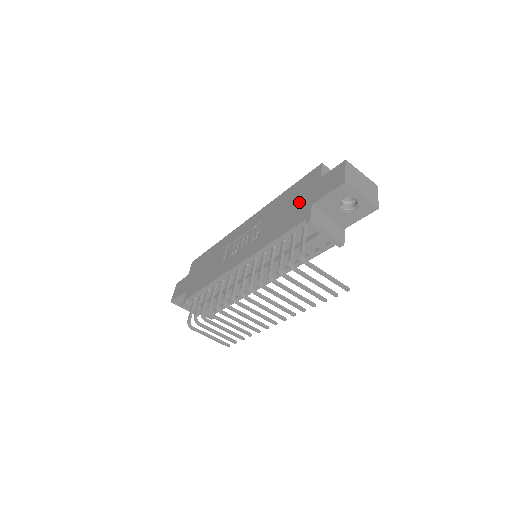
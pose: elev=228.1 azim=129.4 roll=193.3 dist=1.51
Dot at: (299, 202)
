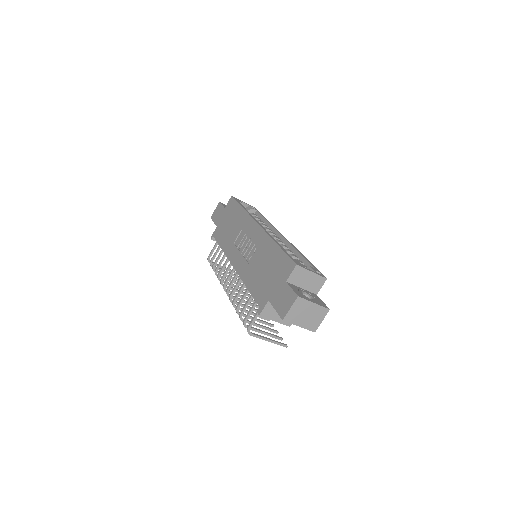
Dot at: (270, 280)
